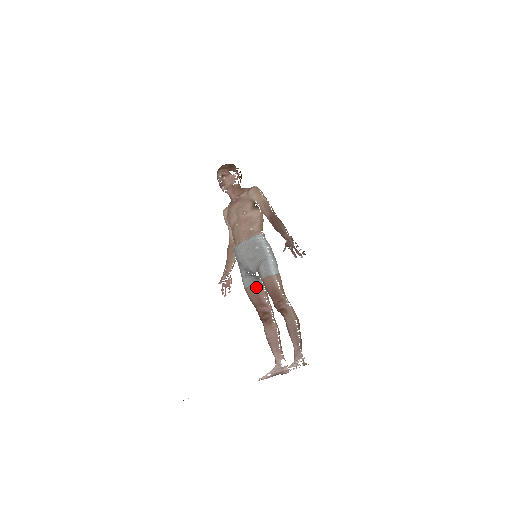
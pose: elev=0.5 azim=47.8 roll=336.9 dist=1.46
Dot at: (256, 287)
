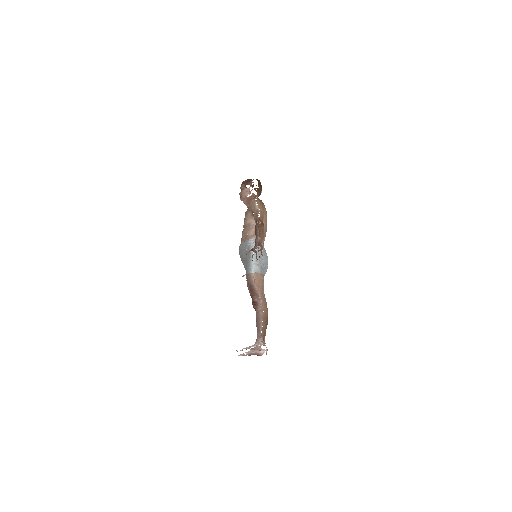
Dot at: occluded
